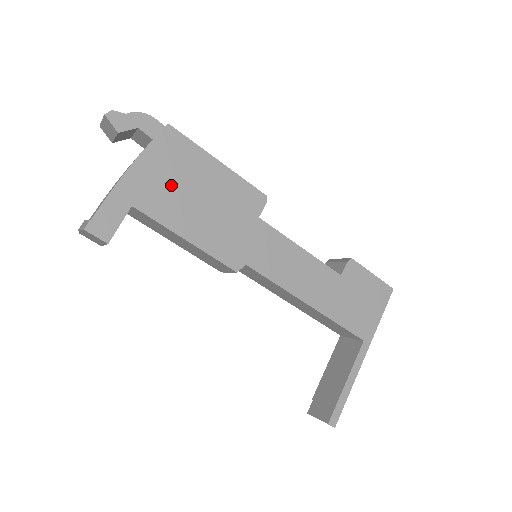
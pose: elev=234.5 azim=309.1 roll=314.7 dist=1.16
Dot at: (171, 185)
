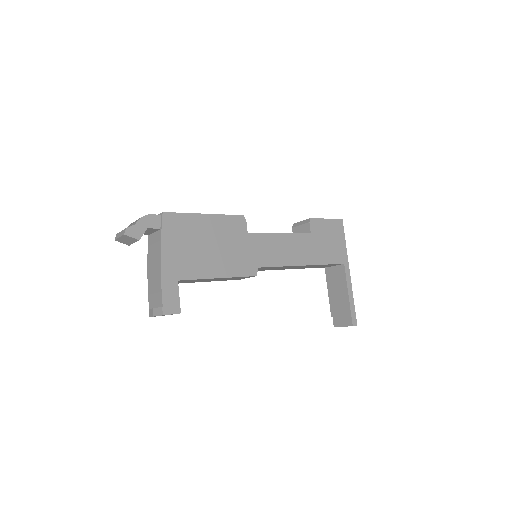
Dot at: (190, 251)
